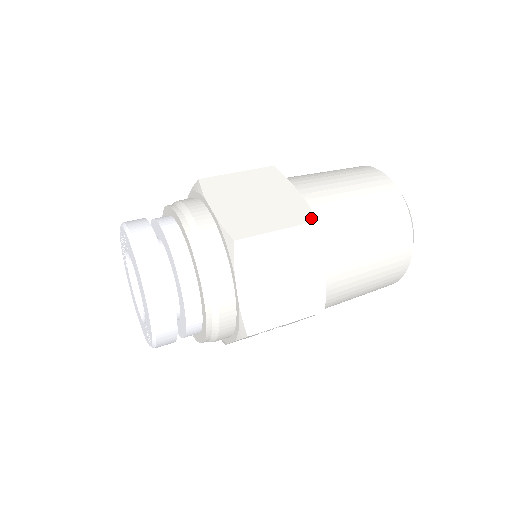
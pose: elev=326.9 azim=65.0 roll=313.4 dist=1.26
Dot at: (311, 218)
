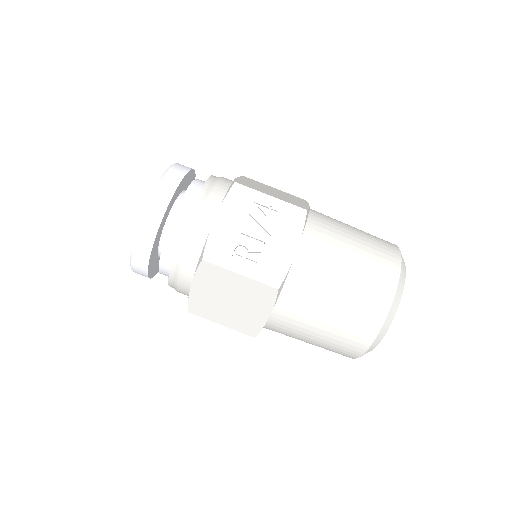
Dot at: (253, 334)
